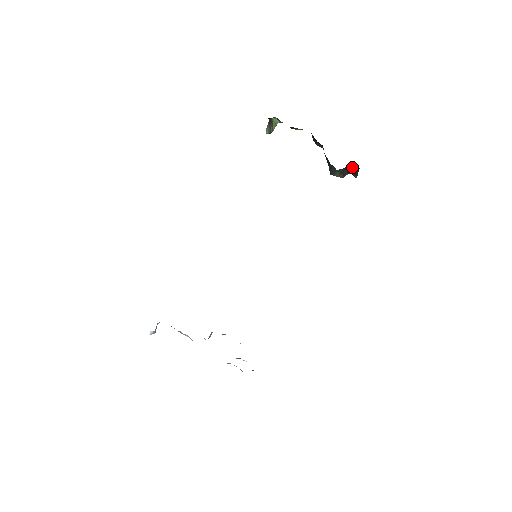
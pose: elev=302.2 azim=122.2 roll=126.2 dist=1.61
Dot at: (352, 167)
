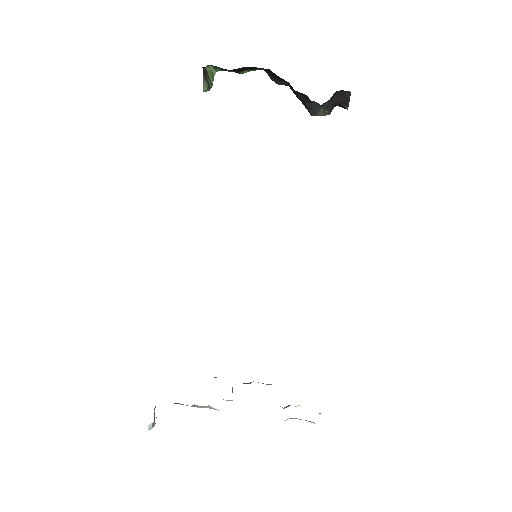
Dot at: (339, 95)
